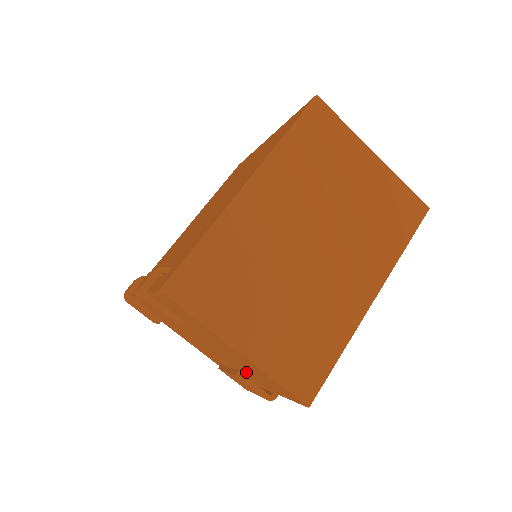
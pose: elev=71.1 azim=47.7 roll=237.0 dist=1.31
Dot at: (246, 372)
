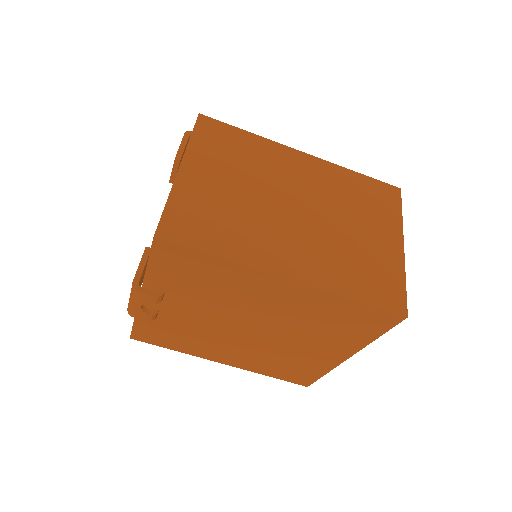
Dot at: occluded
